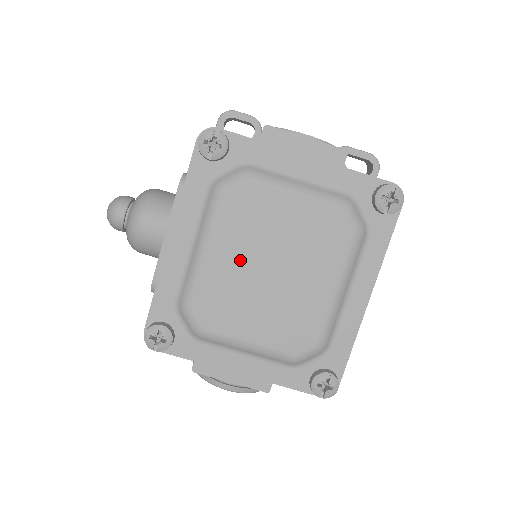
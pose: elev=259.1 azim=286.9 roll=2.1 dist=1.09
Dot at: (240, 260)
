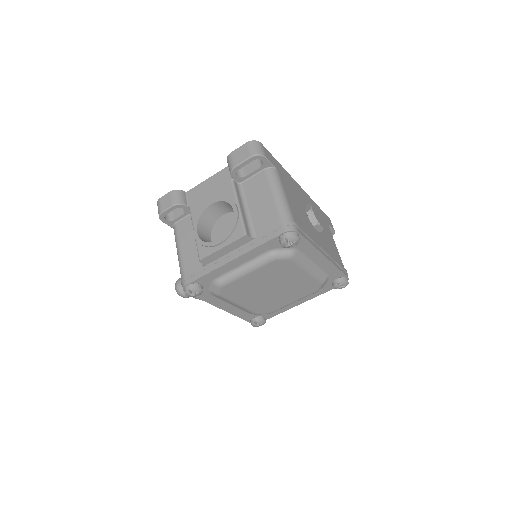
Dot at: (256, 297)
